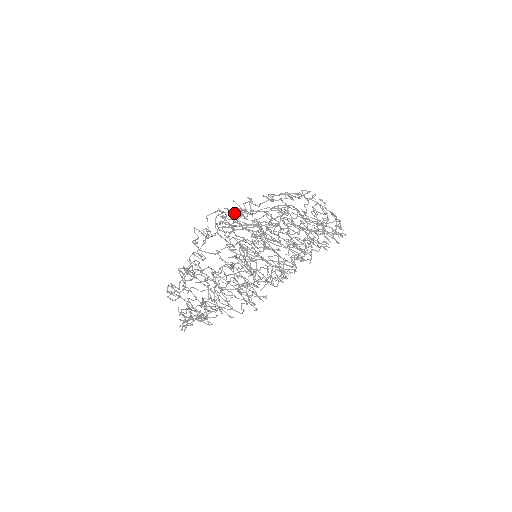
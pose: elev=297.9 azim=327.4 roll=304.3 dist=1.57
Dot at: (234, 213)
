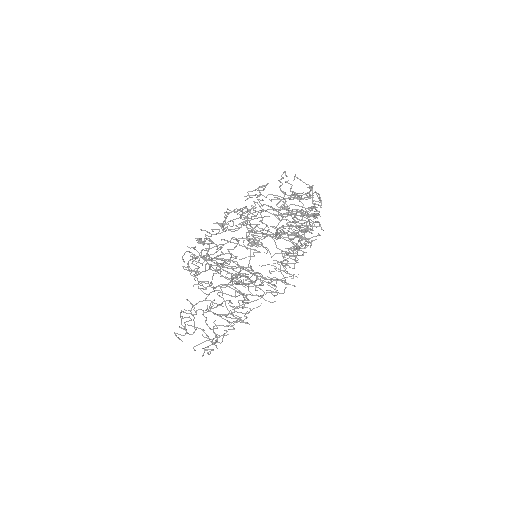
Dot at: occluded
